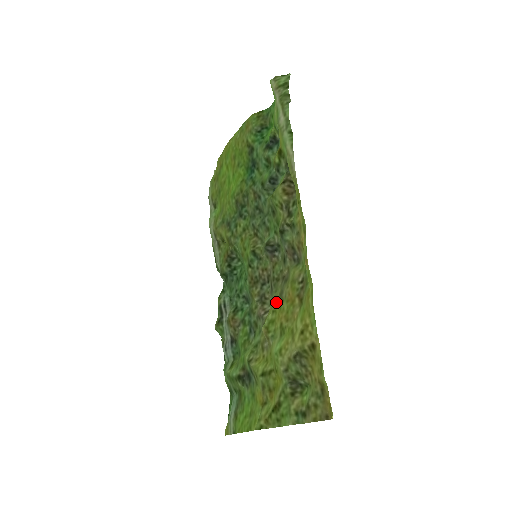
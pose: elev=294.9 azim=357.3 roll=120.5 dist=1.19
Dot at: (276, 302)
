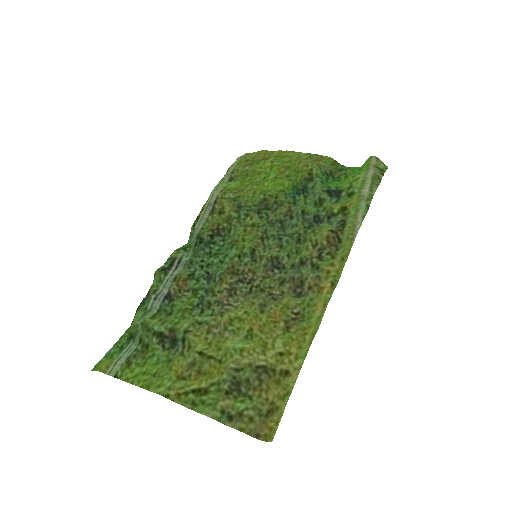
Dot at: (253, 307)
